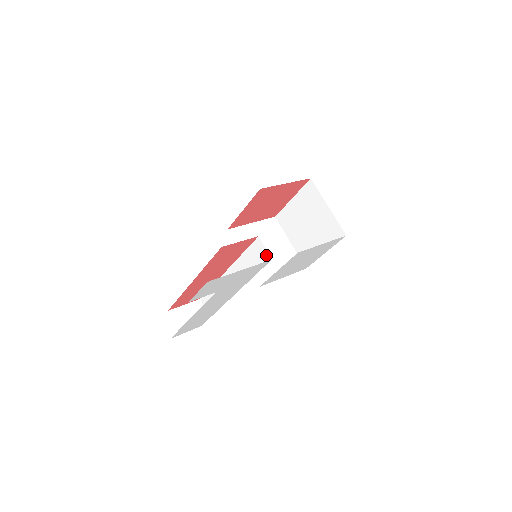
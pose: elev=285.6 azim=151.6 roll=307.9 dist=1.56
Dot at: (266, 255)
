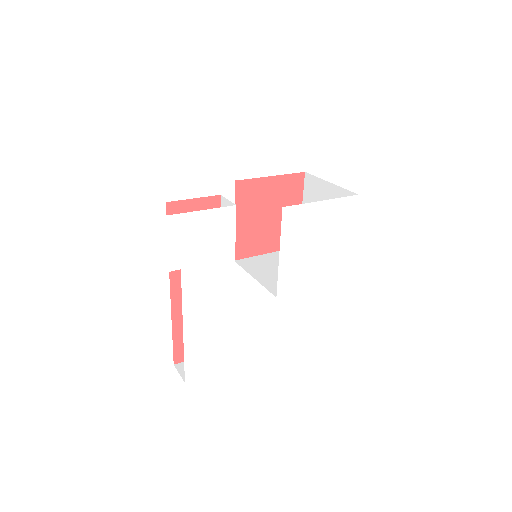
Dot at: occluded
